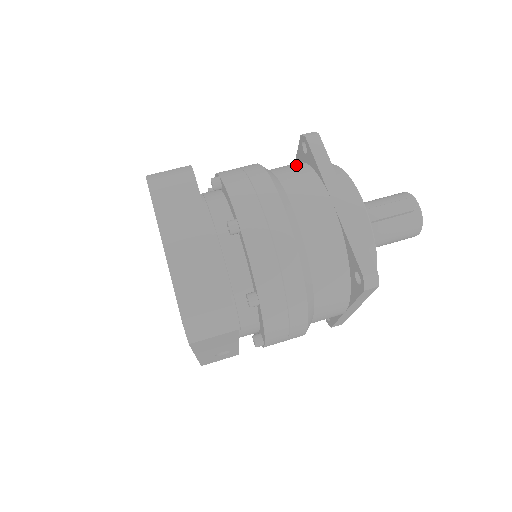
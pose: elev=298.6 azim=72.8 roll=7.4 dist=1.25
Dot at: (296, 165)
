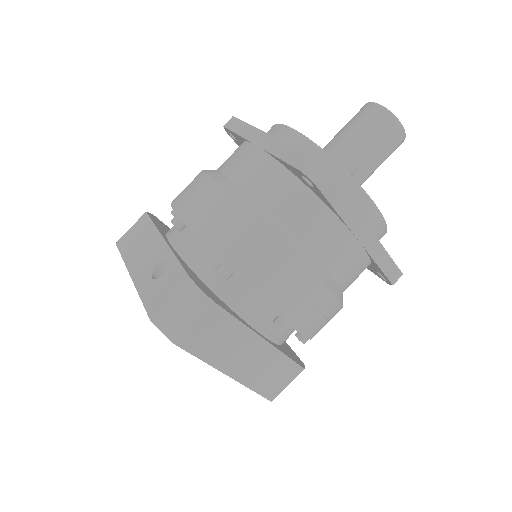
Dot at: (296, 193)
